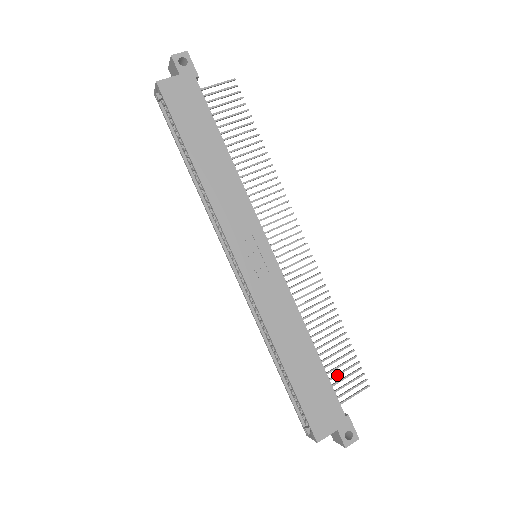
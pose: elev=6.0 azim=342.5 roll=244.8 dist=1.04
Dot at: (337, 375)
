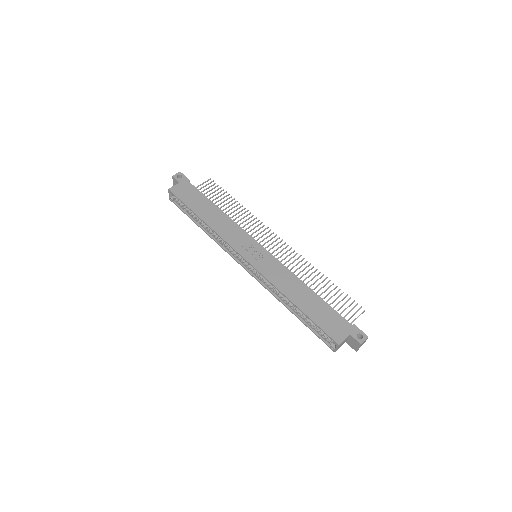
Dot at: (339, 309)
